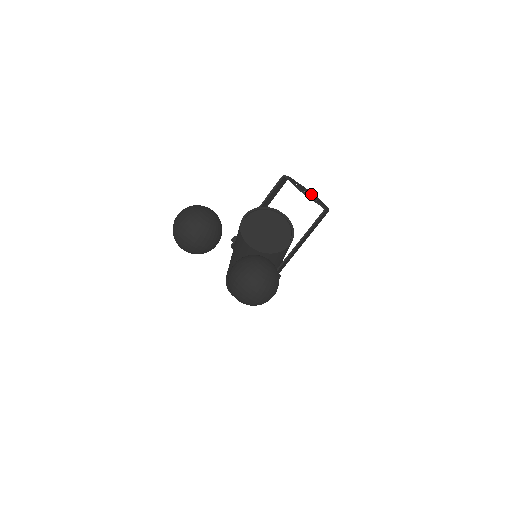
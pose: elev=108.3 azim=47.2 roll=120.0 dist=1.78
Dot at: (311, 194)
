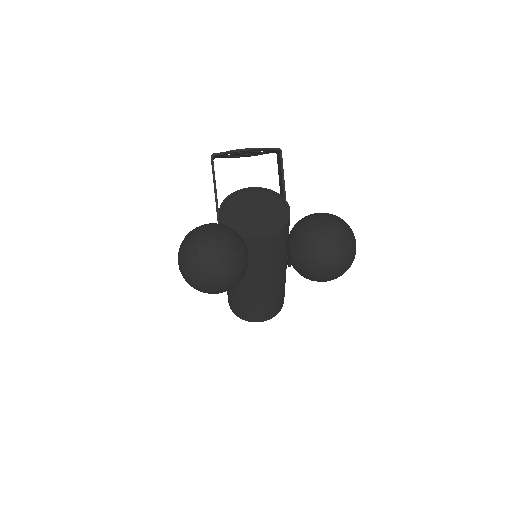
Dot at: occluded
